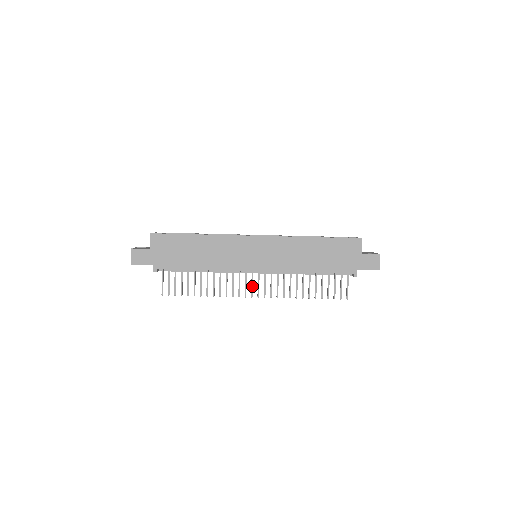
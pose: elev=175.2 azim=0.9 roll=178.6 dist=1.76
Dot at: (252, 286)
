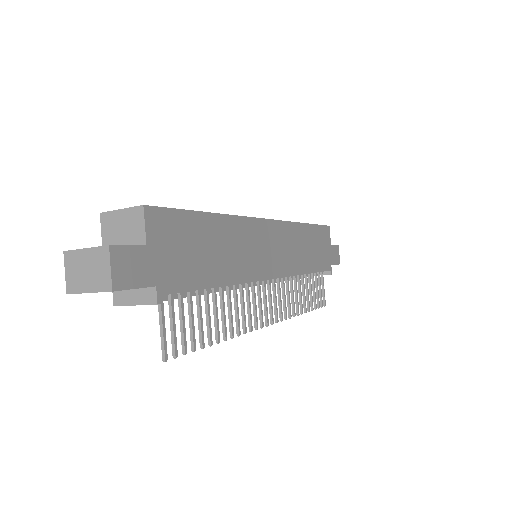
Dot at: occluded
